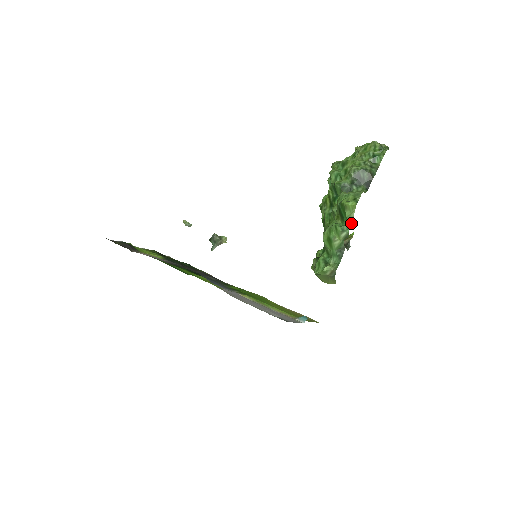
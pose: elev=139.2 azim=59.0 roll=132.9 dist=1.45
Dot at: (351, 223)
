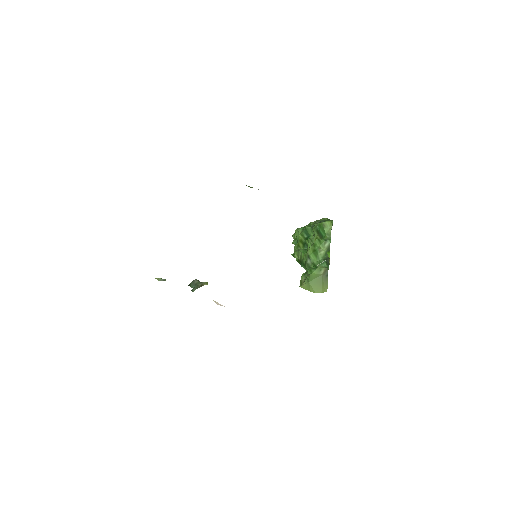
Dot at: (330, 237)
